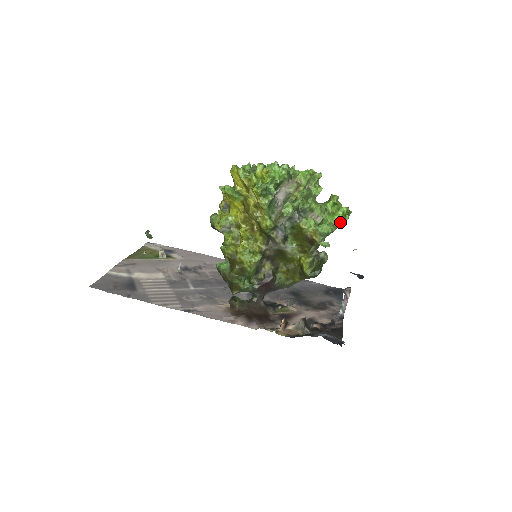
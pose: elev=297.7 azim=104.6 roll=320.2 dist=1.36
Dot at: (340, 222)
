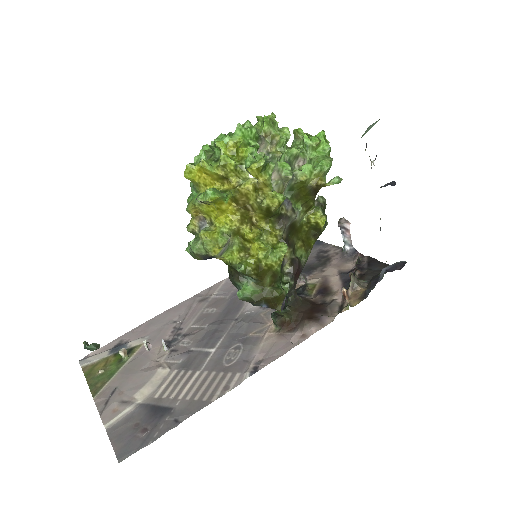
Dot at: (330, 149)
